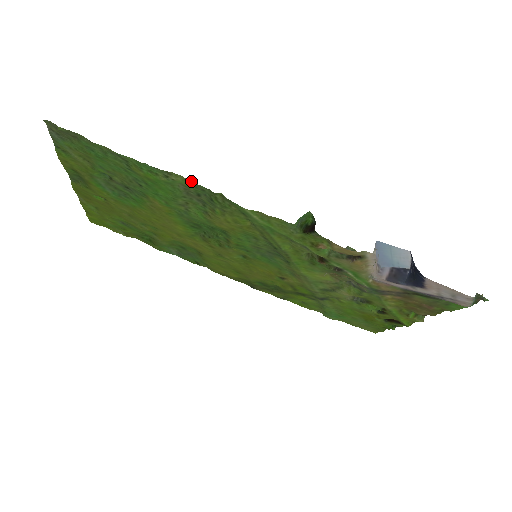
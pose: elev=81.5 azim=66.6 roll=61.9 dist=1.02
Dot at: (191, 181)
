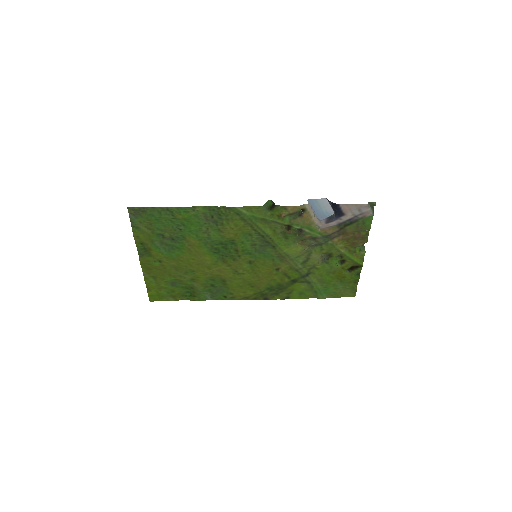
Dot at: (206, 206)
